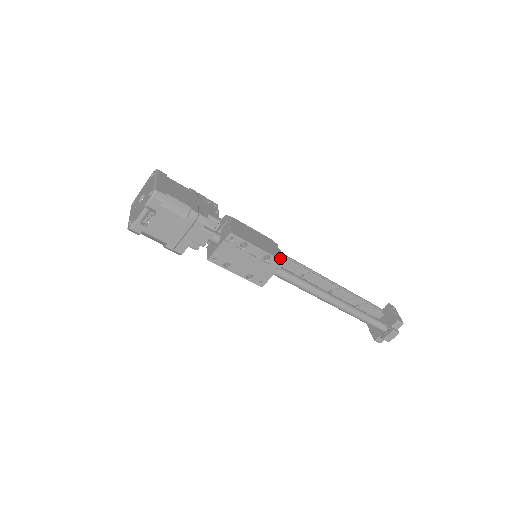
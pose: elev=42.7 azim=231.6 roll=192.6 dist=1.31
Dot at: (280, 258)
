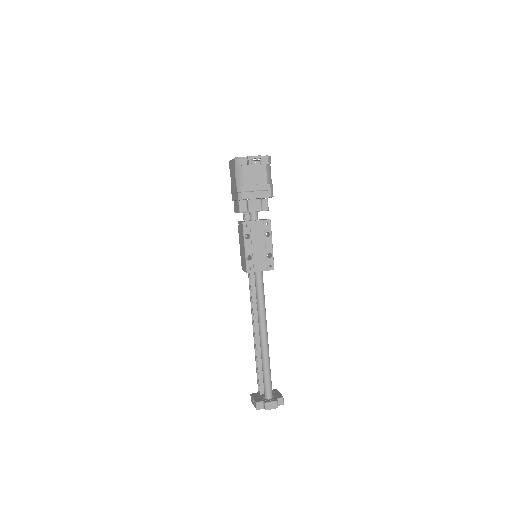
Dot at: occluded
